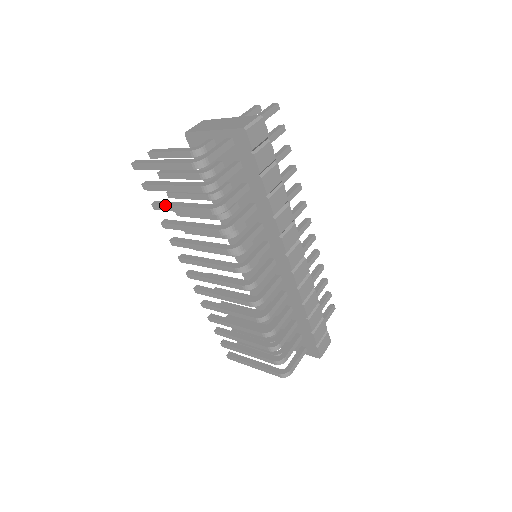
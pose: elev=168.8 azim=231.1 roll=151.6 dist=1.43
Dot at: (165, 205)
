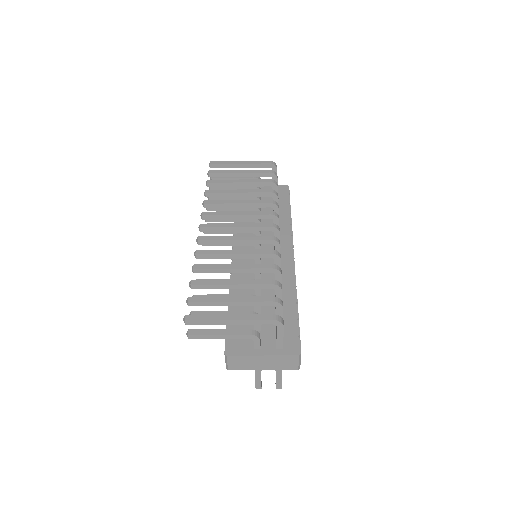
Dot at: (224, 180)
